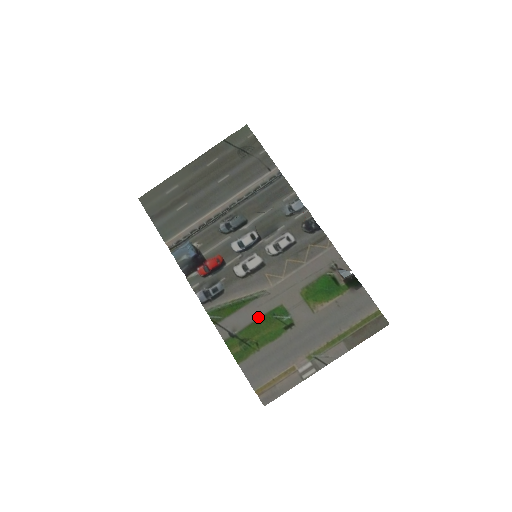
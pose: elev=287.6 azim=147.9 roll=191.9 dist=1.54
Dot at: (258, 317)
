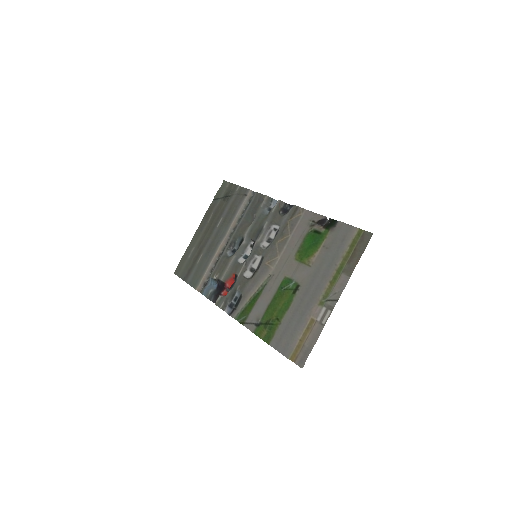
Dot at: (271, 298)
